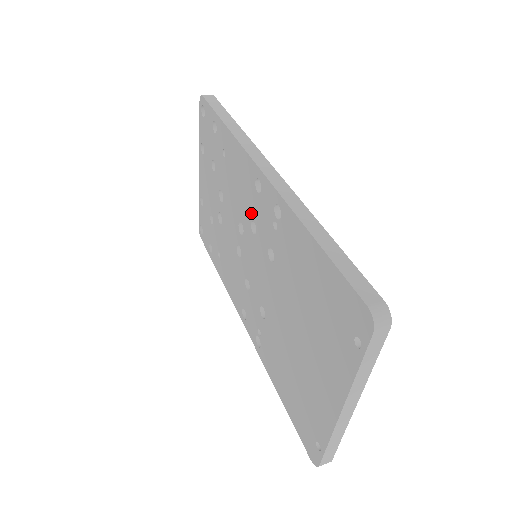
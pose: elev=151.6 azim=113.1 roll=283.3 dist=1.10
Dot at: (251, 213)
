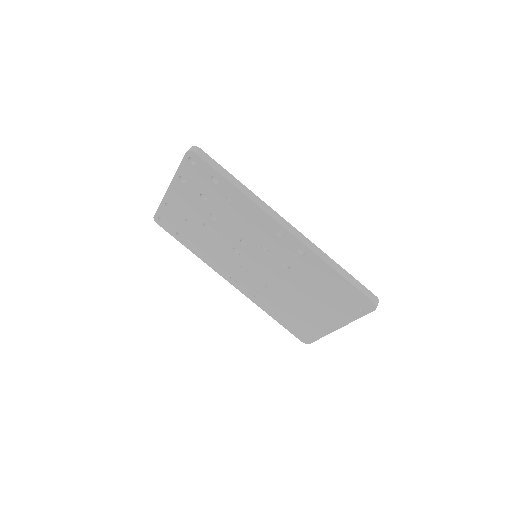
Dot at: (264, 242)
